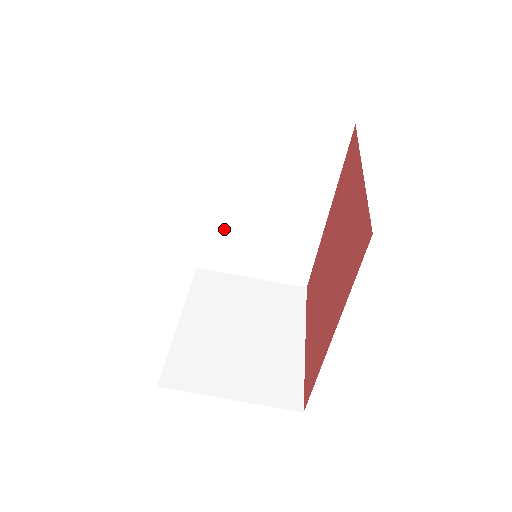
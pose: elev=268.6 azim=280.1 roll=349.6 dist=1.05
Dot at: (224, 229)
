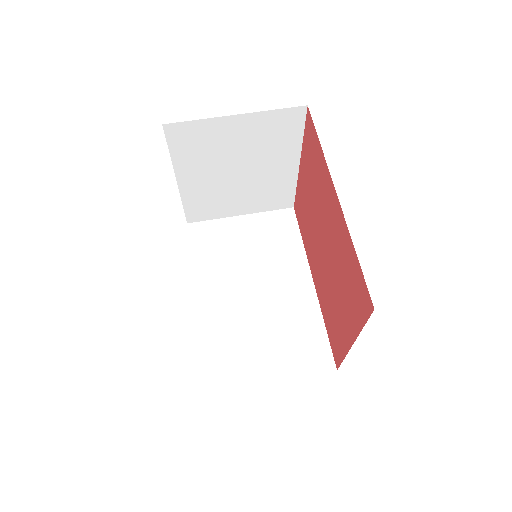
Dot at: (227, 329)
